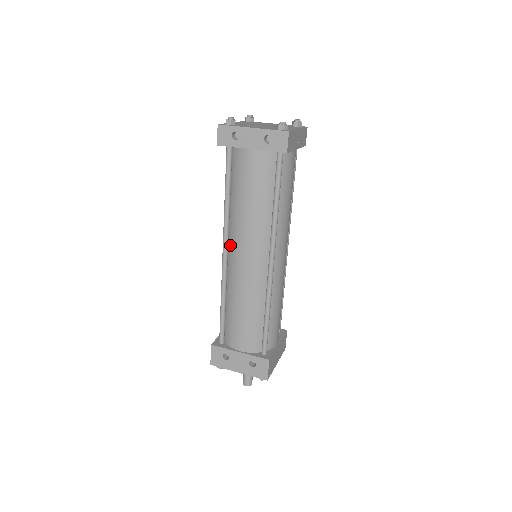
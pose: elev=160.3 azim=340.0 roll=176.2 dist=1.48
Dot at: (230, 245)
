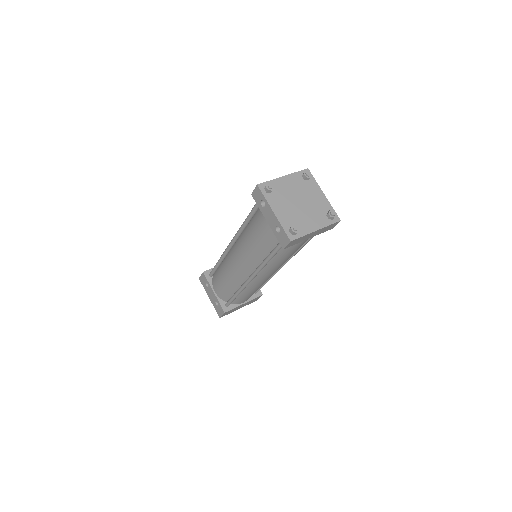
Dot at: (236, 244)
